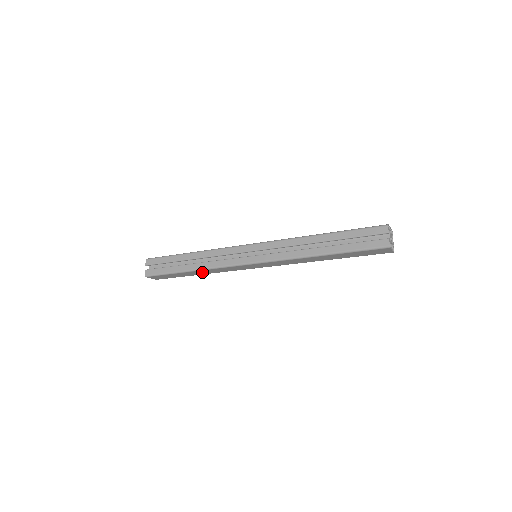
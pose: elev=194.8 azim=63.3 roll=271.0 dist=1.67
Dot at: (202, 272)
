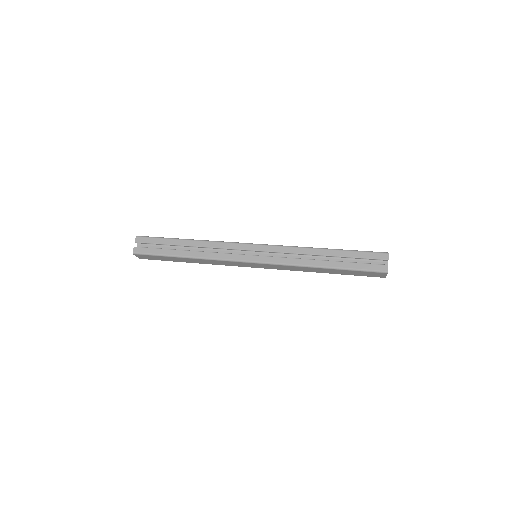
Dot at: (196, 261)
